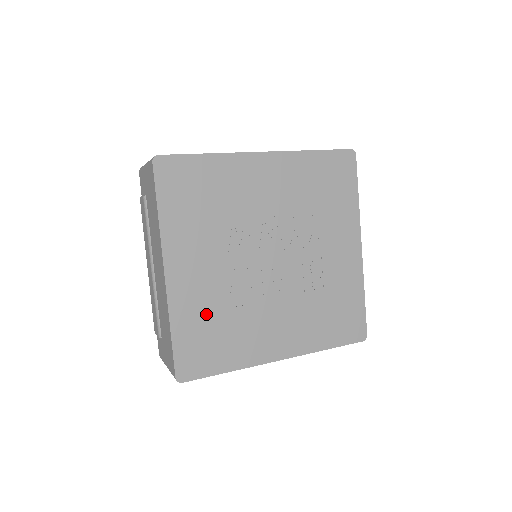
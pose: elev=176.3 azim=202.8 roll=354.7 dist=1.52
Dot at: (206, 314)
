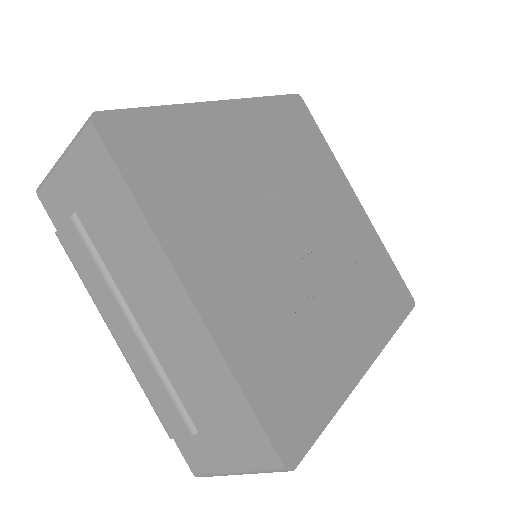
Dot at: (269, 339)
